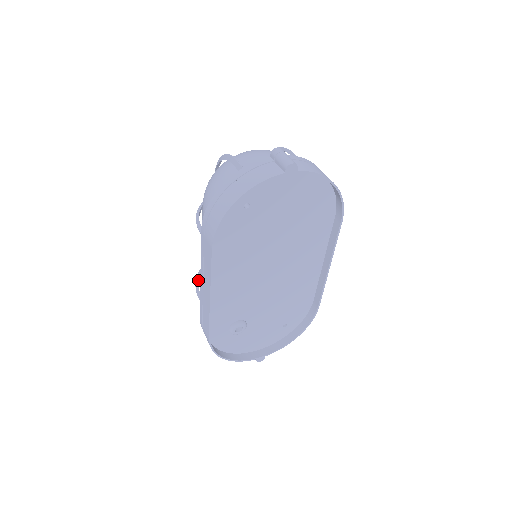
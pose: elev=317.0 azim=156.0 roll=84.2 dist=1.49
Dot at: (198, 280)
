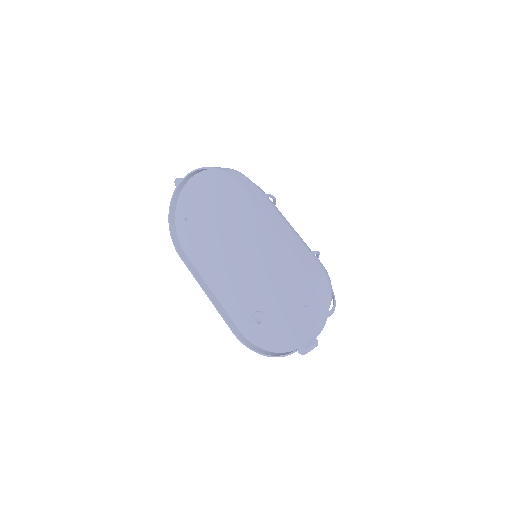
Dot at: occluded
